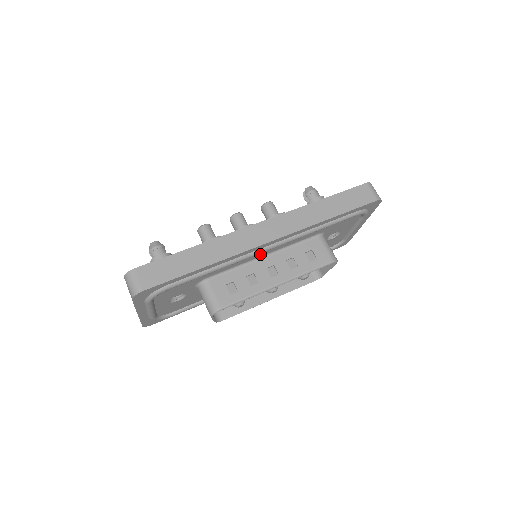
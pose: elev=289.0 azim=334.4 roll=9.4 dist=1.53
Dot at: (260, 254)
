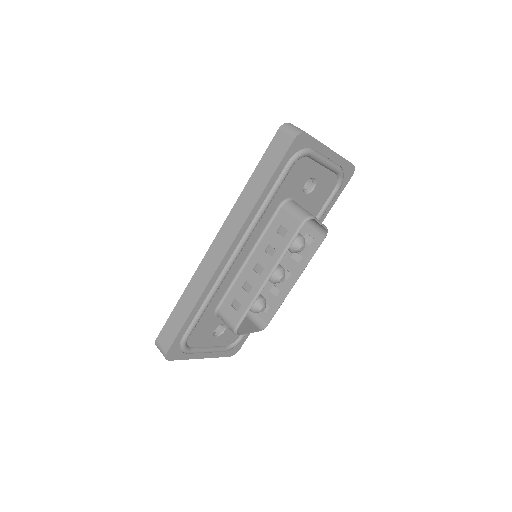
Dot at: (239, 262)
